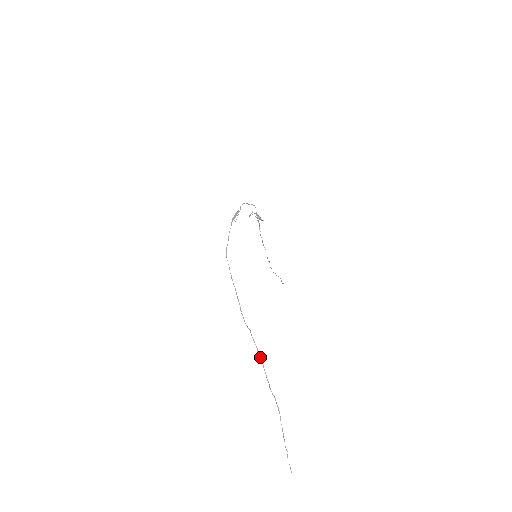
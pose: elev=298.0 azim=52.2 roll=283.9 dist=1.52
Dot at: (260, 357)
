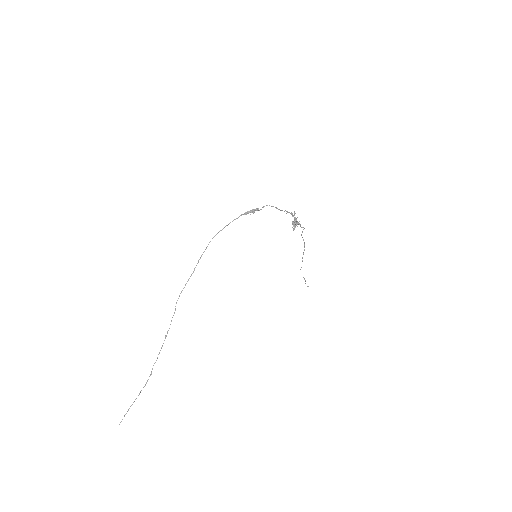
Dot at: (165, 337)
